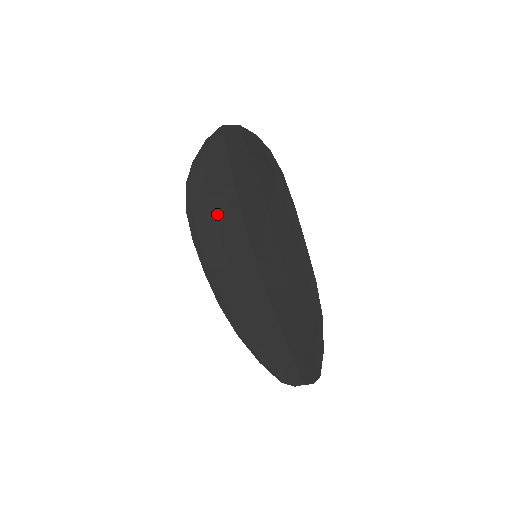
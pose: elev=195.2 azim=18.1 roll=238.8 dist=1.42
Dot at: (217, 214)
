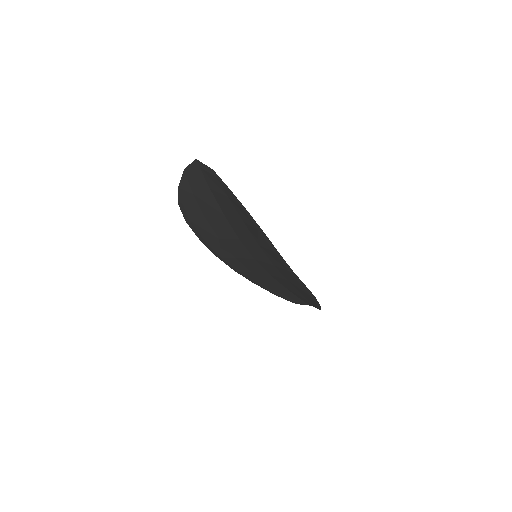
Dot at: (214, 229)
